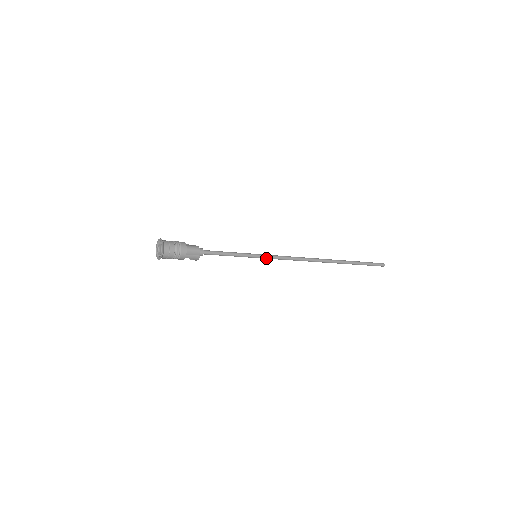
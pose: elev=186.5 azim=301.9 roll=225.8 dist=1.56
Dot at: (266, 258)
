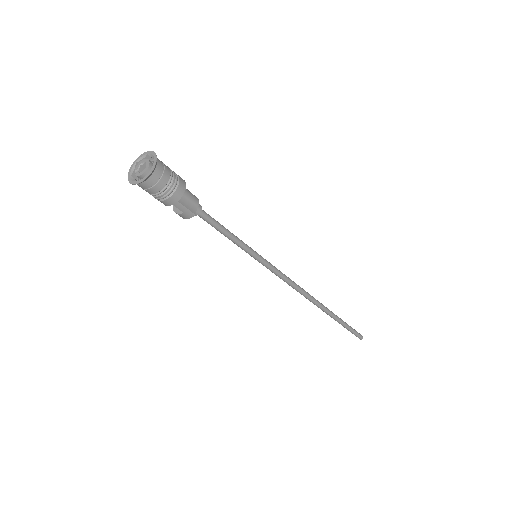
Dot at: (265, 265)
